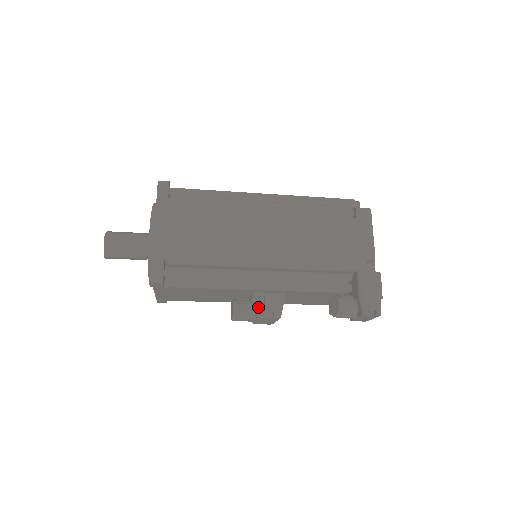
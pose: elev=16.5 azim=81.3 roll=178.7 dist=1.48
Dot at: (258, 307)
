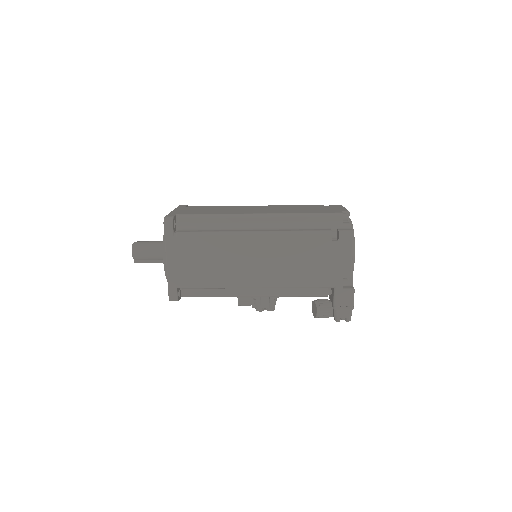
Dot at: (256, 304)
